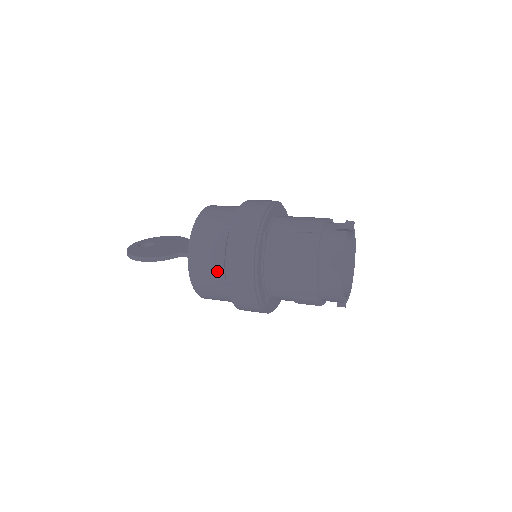
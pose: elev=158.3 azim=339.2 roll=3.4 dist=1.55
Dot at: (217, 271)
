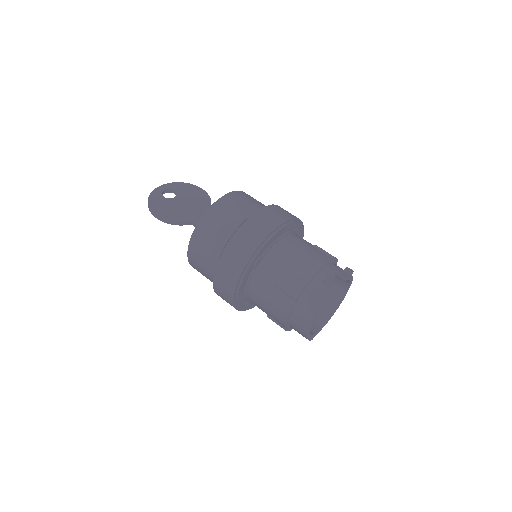
Dot at: (209, 268)
